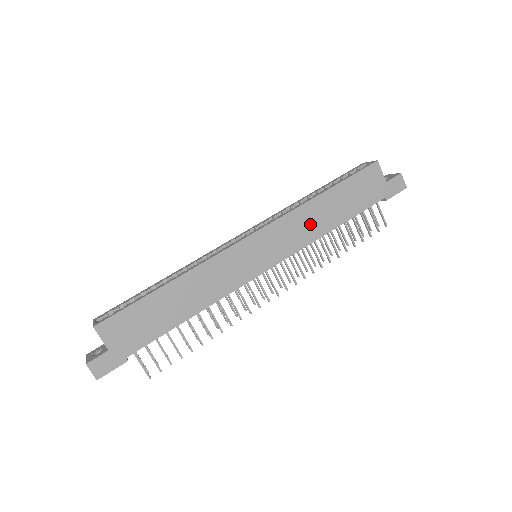
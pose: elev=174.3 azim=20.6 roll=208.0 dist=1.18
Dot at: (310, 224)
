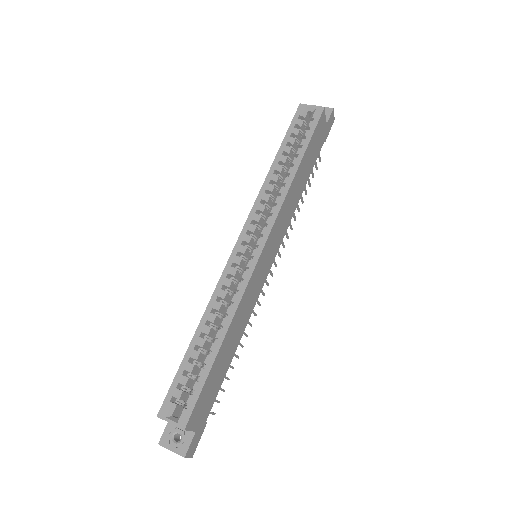
Dot at: (292, 203)
